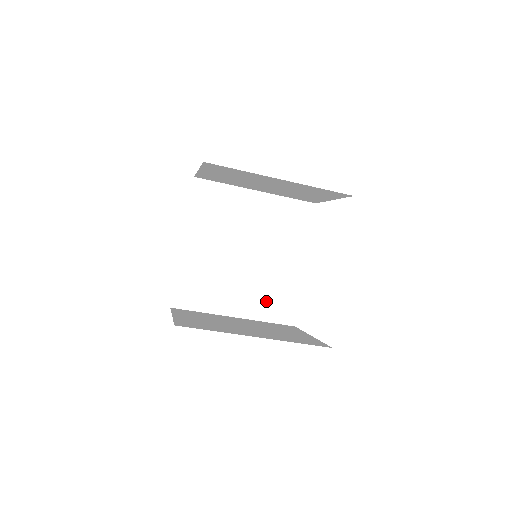
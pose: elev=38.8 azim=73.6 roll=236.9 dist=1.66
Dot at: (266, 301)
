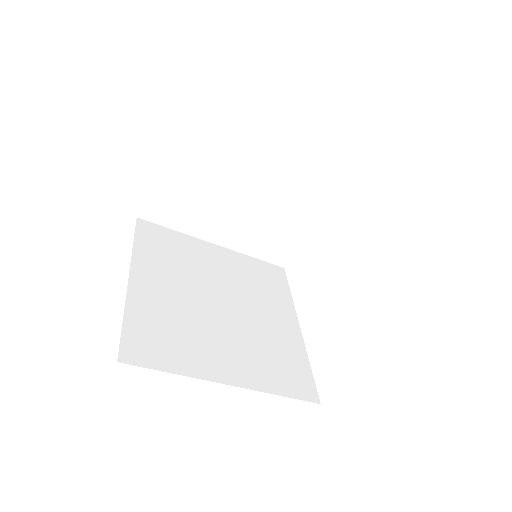
Dot at: (268, 365)
